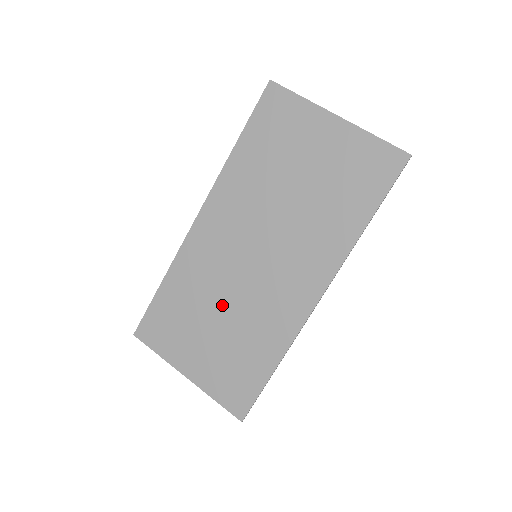
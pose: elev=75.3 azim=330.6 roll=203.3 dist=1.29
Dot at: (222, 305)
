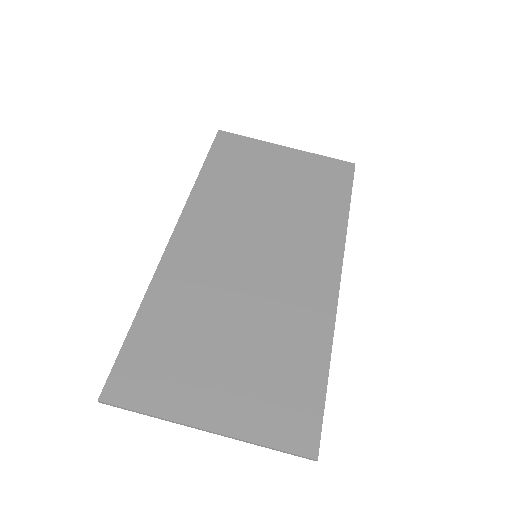
Dot at: (234, 314)
